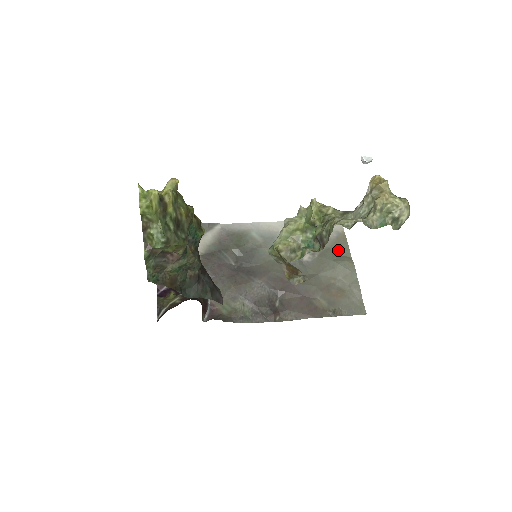
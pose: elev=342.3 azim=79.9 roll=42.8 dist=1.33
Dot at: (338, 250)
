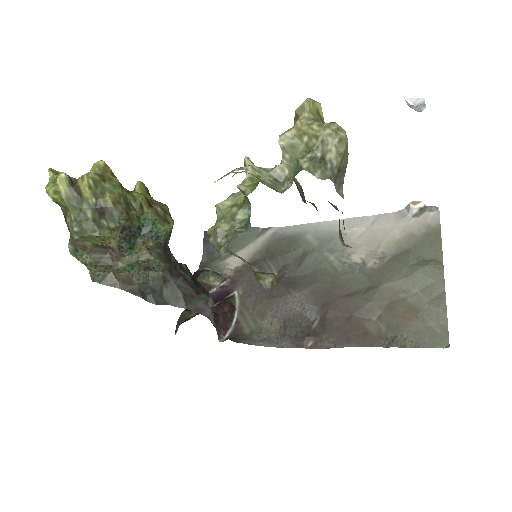
Dot at: (423, 251)
